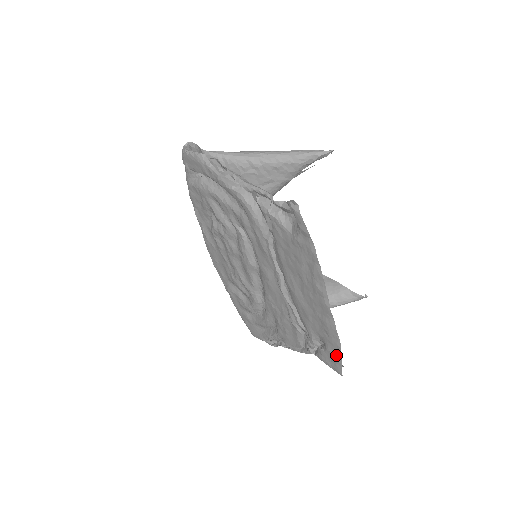
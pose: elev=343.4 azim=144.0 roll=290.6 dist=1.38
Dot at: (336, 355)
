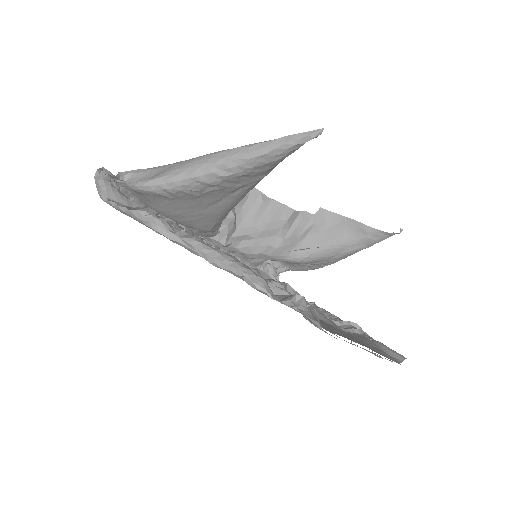
Dot at: occluded
